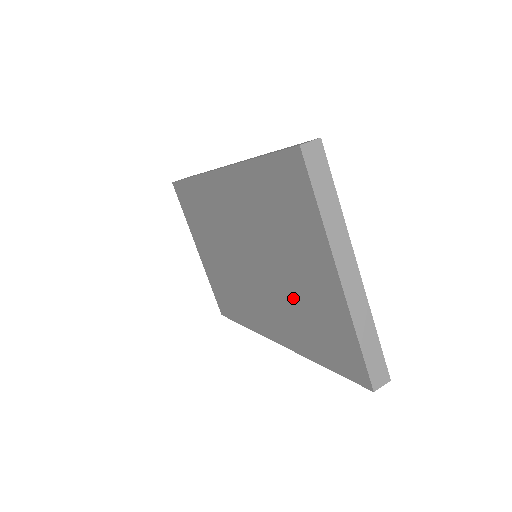
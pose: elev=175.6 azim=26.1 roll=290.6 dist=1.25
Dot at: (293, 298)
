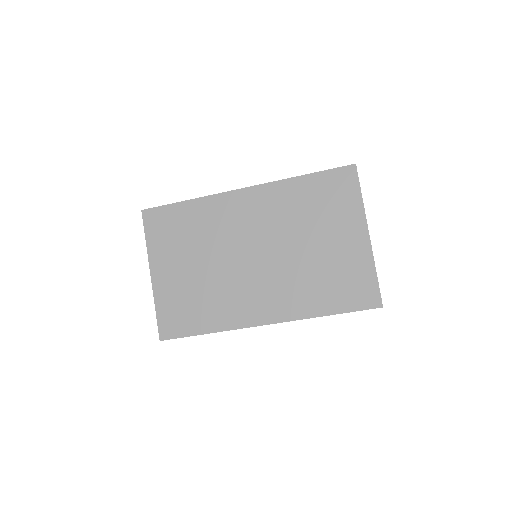
Dot at: (312, 268)
